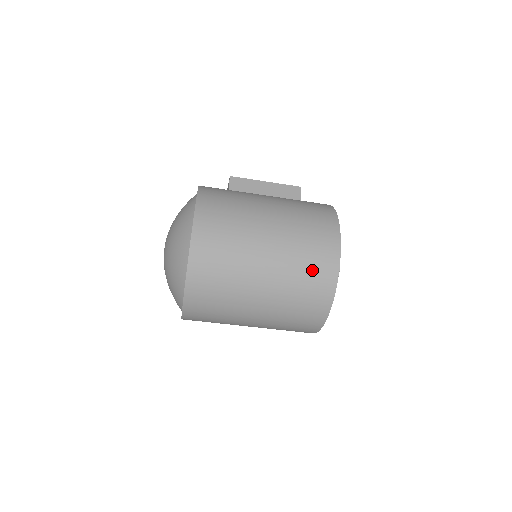
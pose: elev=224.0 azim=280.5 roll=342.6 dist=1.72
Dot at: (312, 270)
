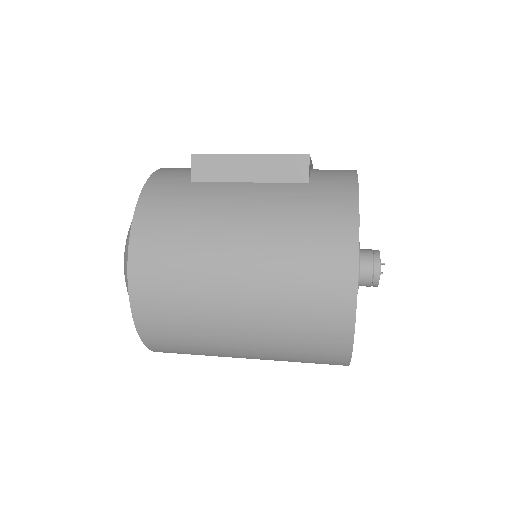
Dot at: (311, 333)
